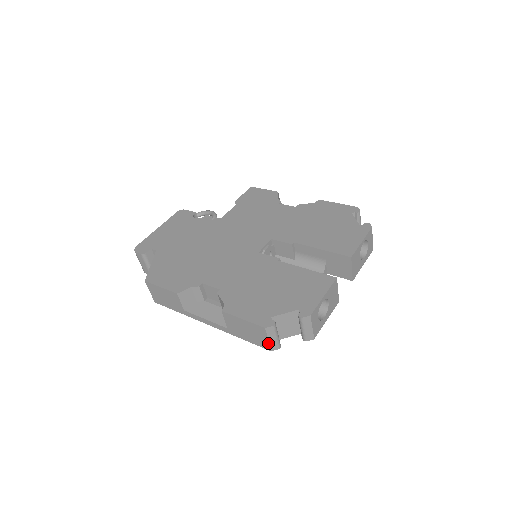
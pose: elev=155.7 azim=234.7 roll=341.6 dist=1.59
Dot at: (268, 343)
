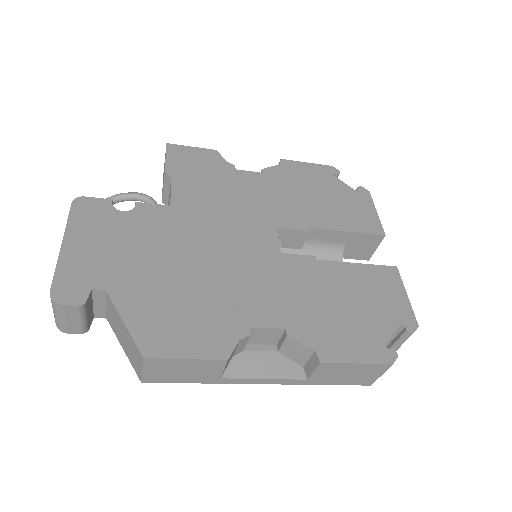
Dot at: occluded
